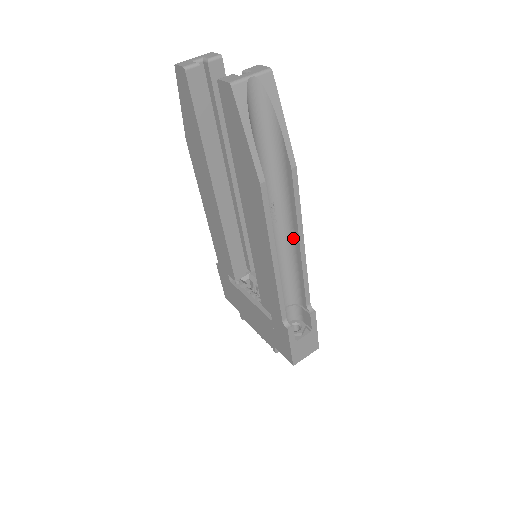
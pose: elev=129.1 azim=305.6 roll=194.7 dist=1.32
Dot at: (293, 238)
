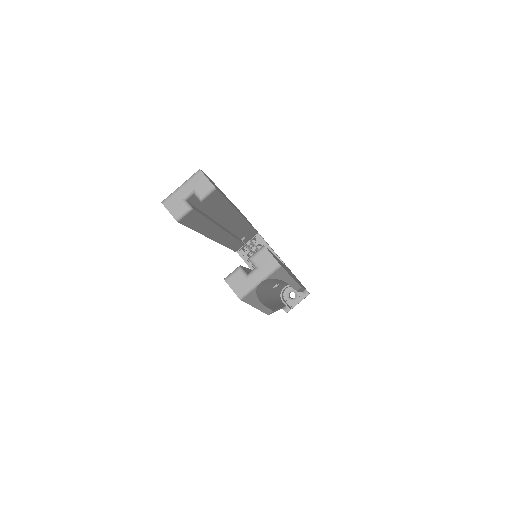
Dot at: occluded
